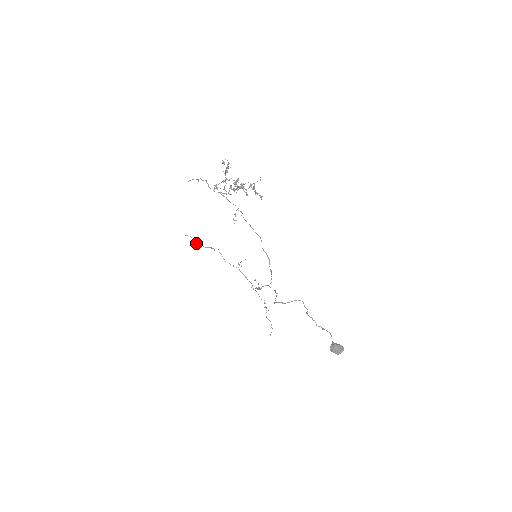
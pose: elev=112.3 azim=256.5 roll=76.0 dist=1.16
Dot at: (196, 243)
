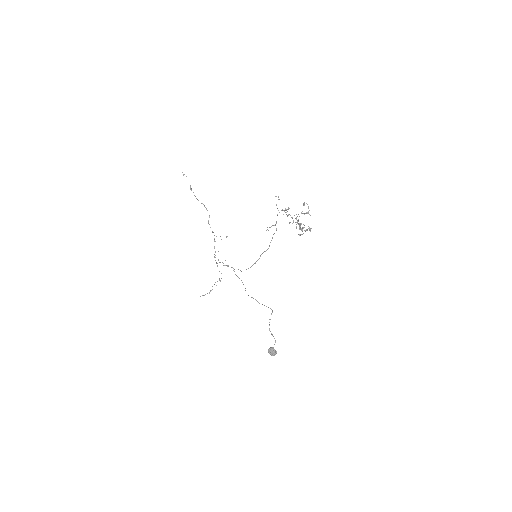
Dot at: occluded
